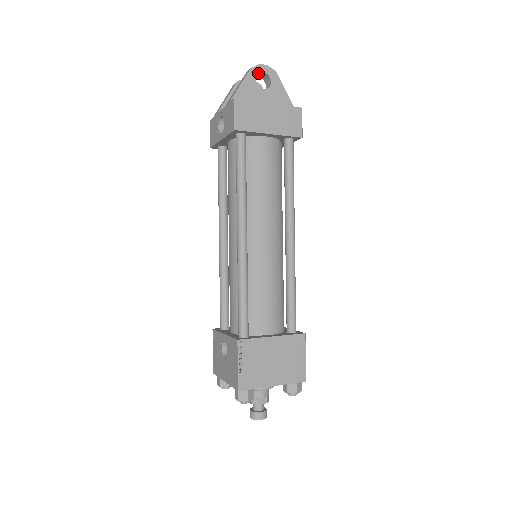
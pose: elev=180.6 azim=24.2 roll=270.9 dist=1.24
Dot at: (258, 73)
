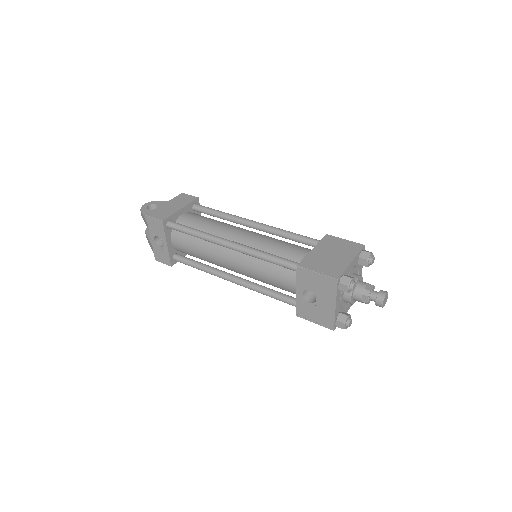
Dot at: (146, 208)
